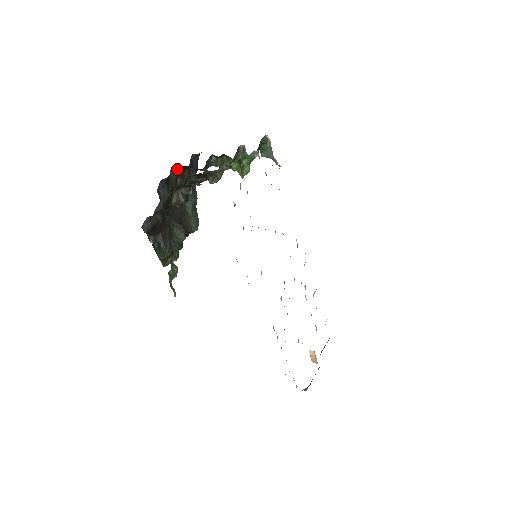
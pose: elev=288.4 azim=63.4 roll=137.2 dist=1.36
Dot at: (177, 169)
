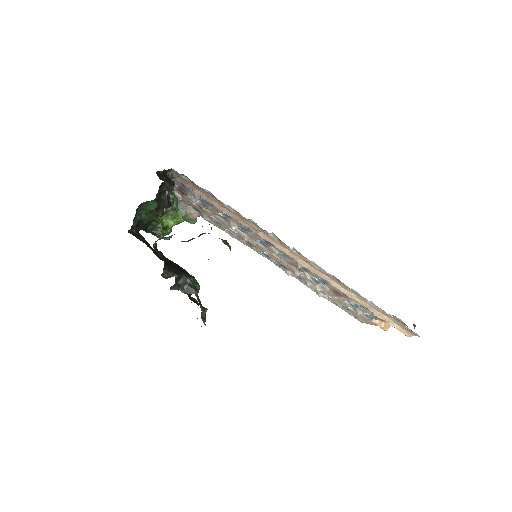
Dot at: (133, 228)
